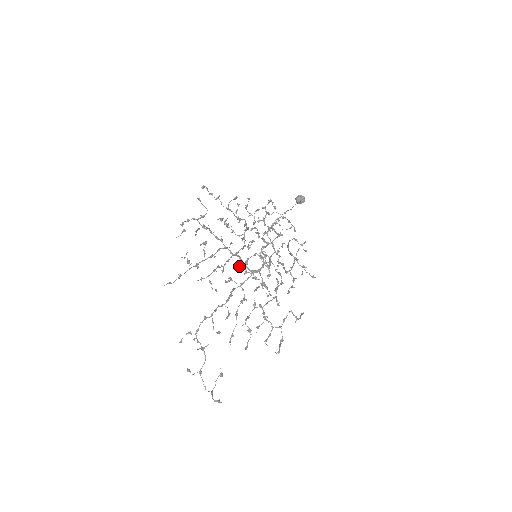
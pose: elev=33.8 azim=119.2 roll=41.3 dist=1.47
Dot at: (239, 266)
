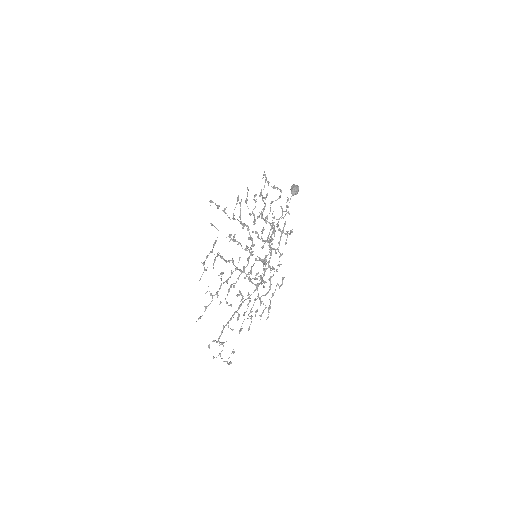
Dot at: occluded
